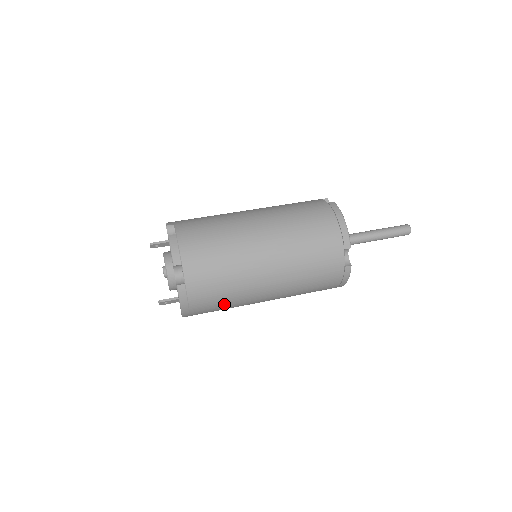
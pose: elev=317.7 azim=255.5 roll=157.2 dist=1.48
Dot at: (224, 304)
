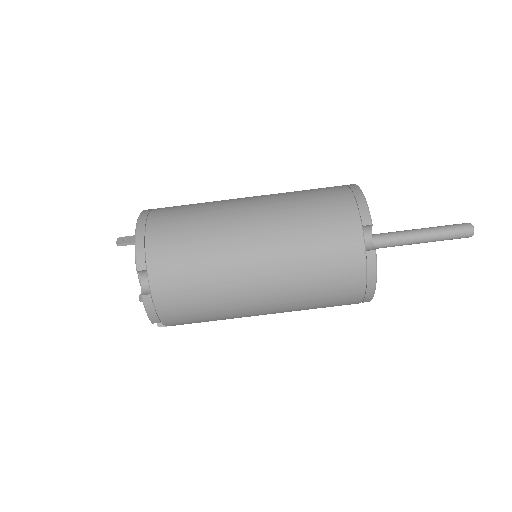
Dot at: occluded
